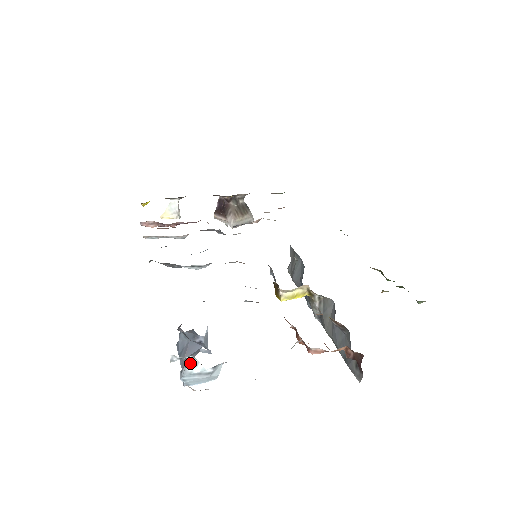
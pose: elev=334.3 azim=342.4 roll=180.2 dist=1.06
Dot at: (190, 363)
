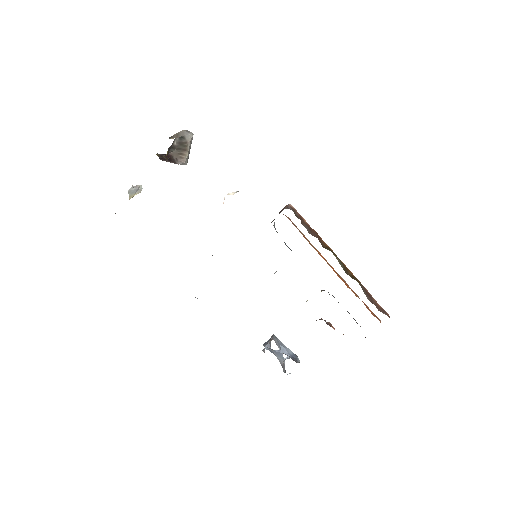
Dot at: occluded
